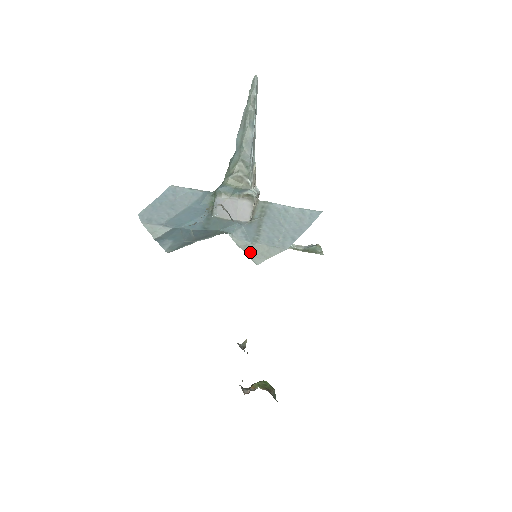
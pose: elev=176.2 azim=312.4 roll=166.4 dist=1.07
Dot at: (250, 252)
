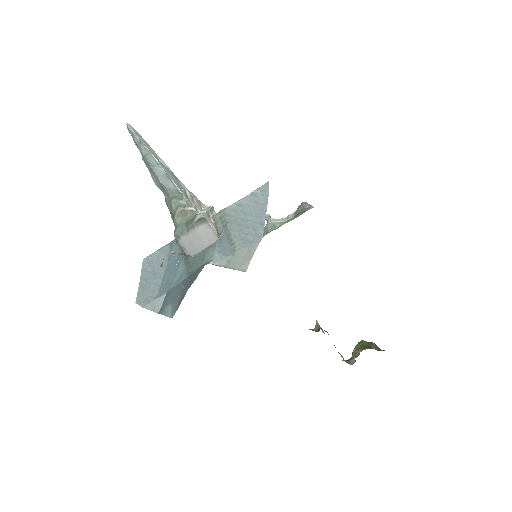
Dot at: (235, 264)
